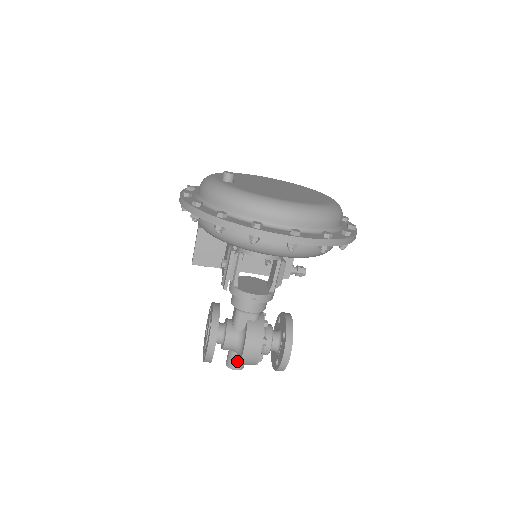
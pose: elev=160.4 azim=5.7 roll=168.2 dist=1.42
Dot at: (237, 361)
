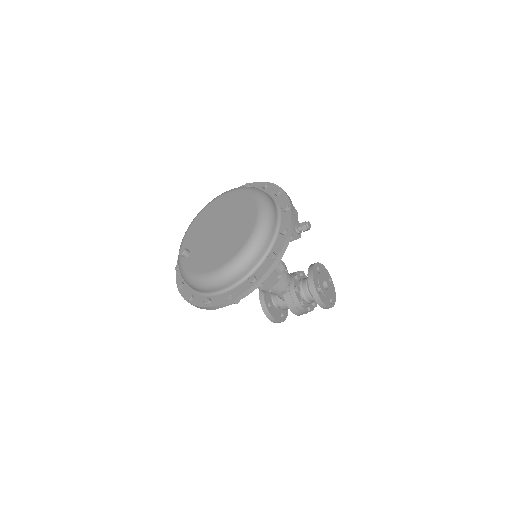
Dot at: occluded
